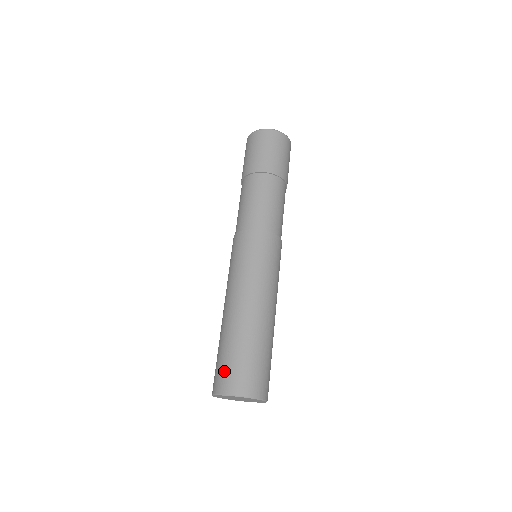
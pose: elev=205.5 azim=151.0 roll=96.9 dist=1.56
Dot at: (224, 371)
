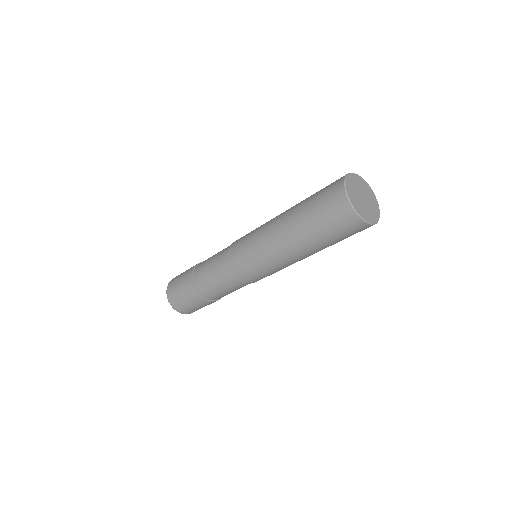
Dot at: (328, 185)
